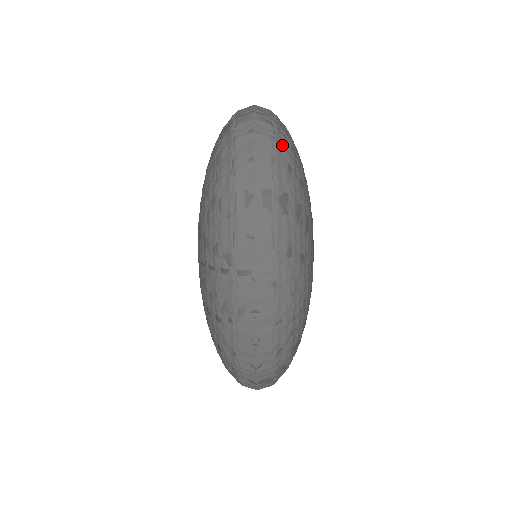
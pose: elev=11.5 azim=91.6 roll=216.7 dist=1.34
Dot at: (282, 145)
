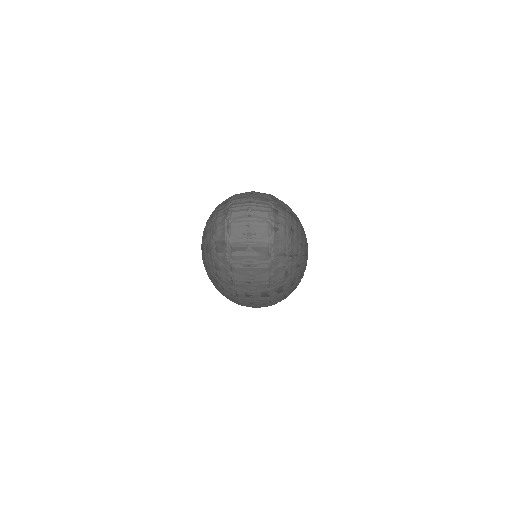
Dot at: (279, 264)
